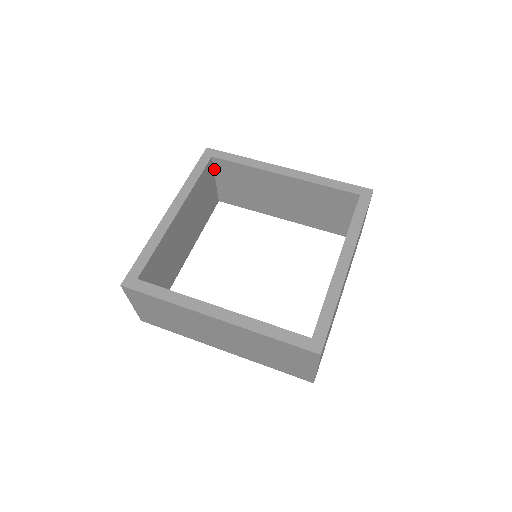
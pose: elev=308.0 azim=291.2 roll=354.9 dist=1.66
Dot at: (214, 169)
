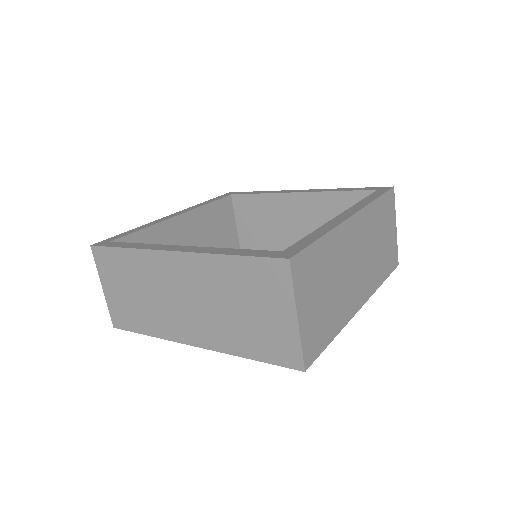
Dot at: (234, 211)
